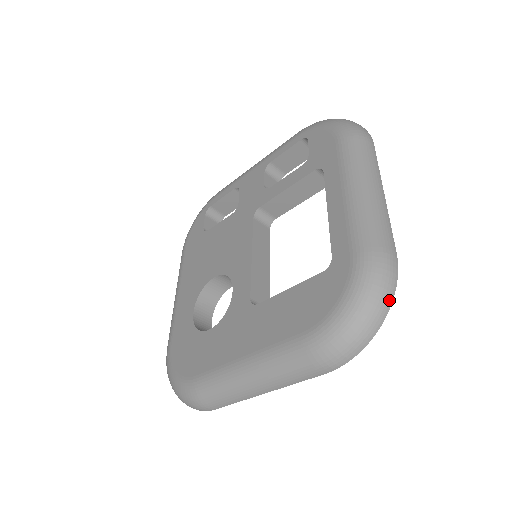
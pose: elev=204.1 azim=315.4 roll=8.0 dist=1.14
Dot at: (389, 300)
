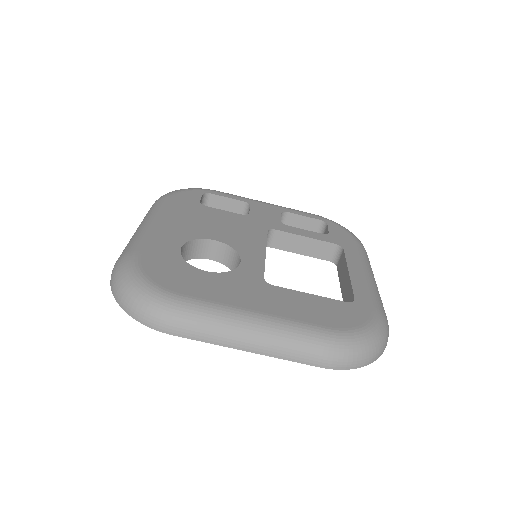
Dot at: occluded
